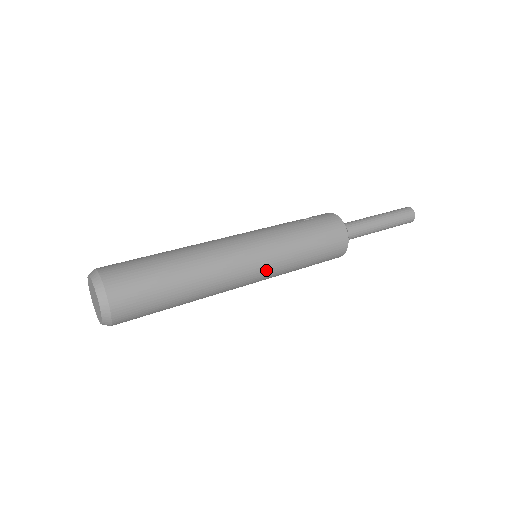
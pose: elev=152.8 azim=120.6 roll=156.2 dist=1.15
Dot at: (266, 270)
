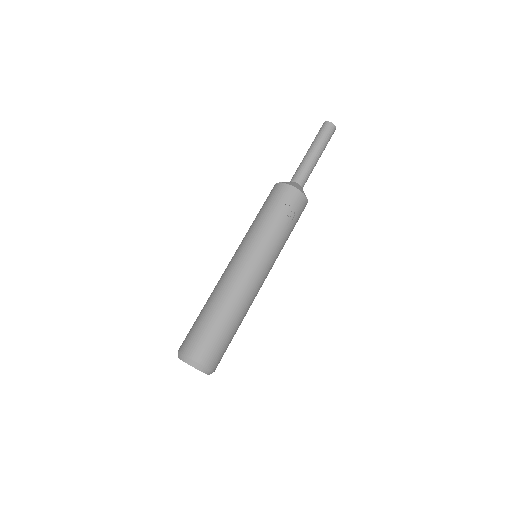
Dot at: occluded
